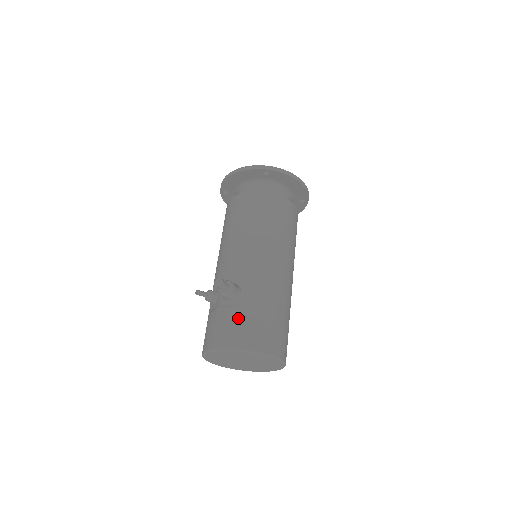
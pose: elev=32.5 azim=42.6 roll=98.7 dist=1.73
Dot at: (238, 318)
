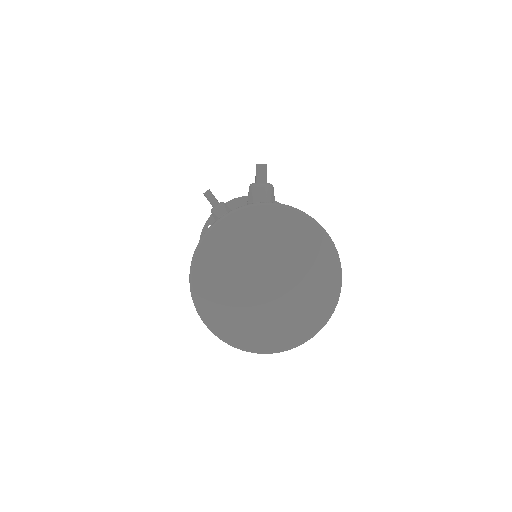
Dot at: occluded
